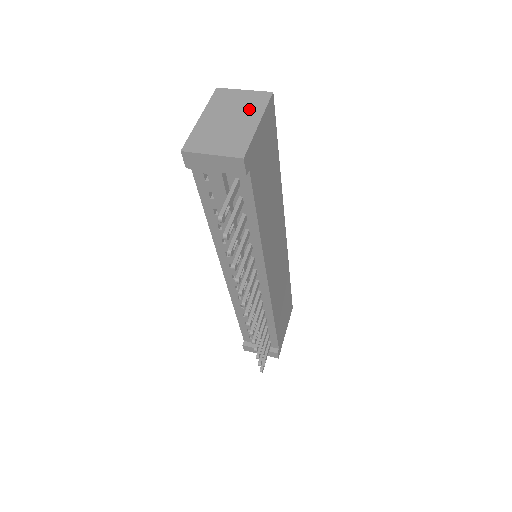
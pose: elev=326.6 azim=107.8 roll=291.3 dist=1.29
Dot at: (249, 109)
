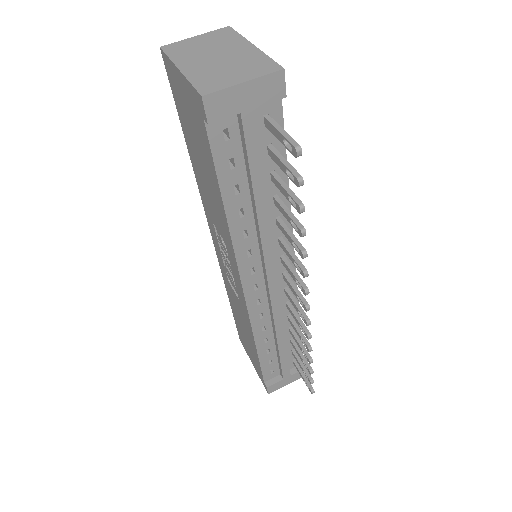
Dot at: (225, 43)
